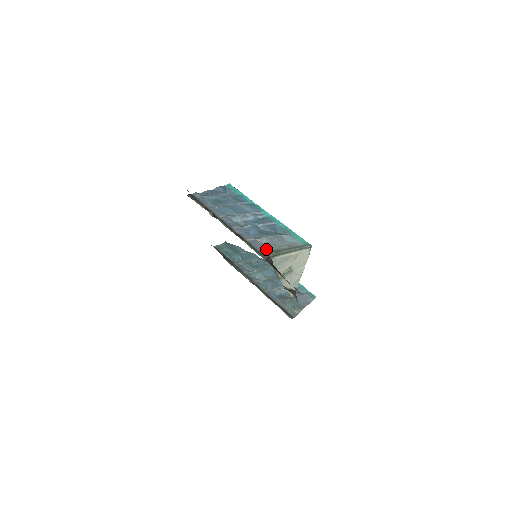
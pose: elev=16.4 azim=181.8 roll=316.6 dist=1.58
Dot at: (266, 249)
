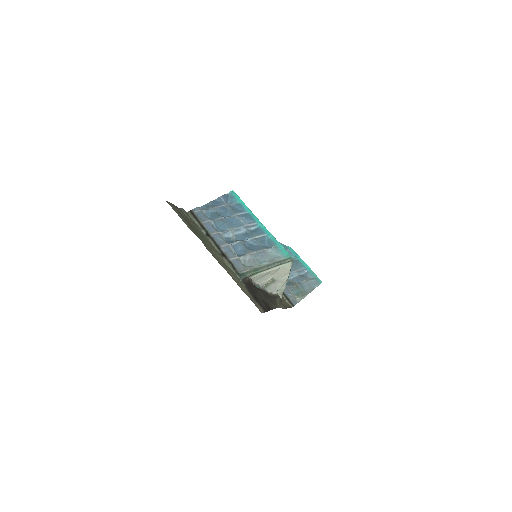
Dot at: (246, 268)
